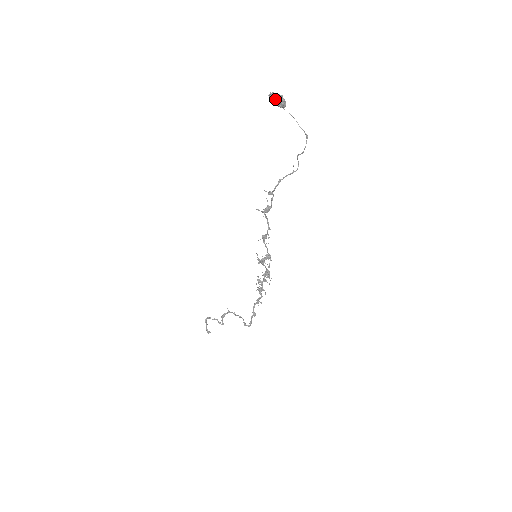
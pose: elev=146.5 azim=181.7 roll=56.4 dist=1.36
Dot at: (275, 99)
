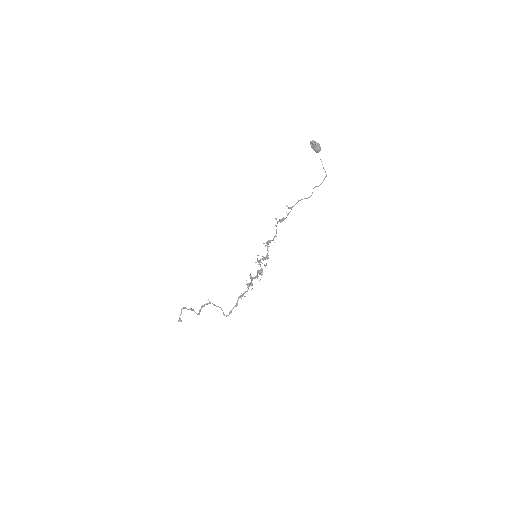
Dot at: (315, 145)
